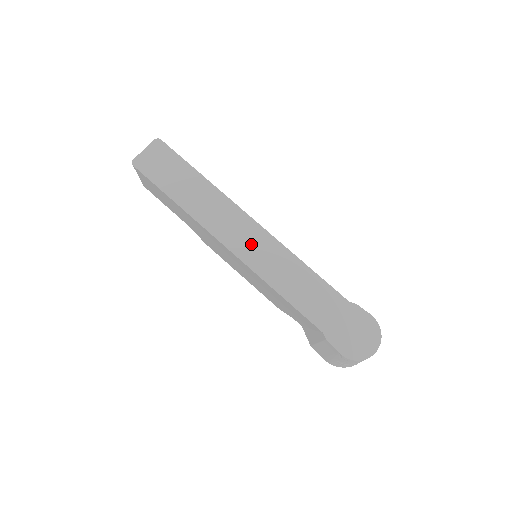
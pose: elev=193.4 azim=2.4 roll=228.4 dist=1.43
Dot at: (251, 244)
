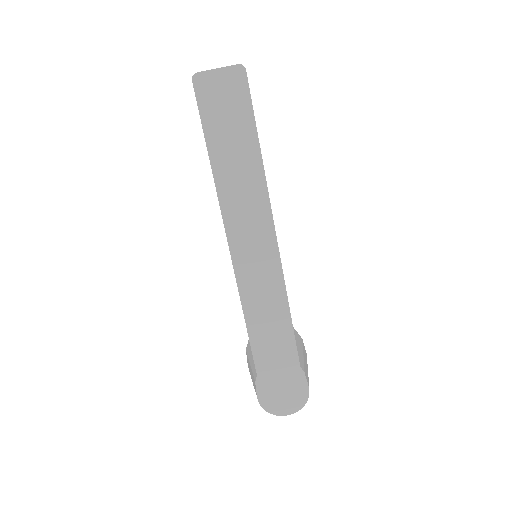
Dot at: (255, 260)
